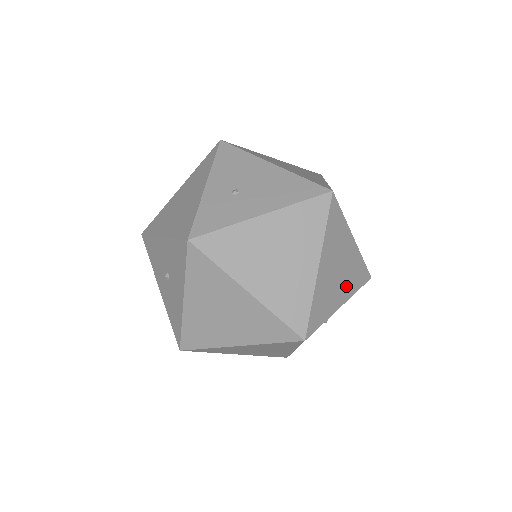
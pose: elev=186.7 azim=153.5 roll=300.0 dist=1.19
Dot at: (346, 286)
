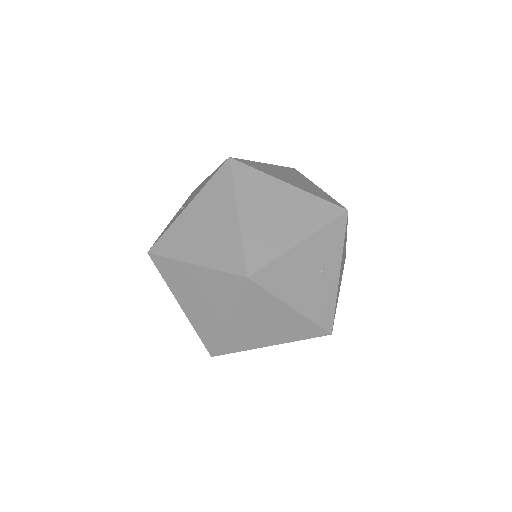
Dot at: (299, 224)
